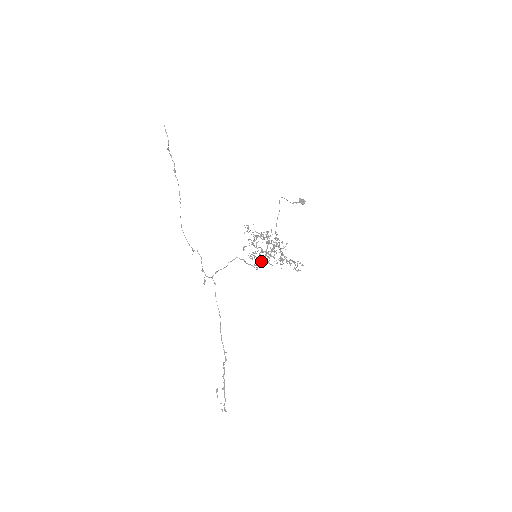
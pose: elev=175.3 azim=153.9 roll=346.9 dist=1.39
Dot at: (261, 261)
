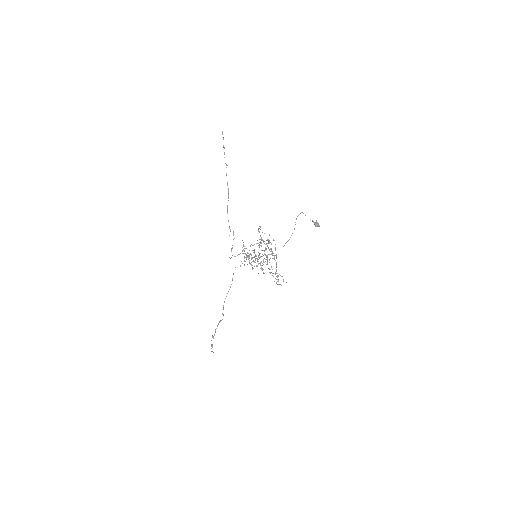
Dot at: (249, 262)
